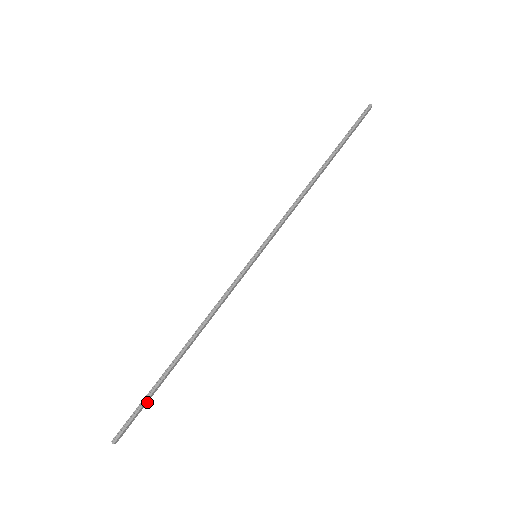
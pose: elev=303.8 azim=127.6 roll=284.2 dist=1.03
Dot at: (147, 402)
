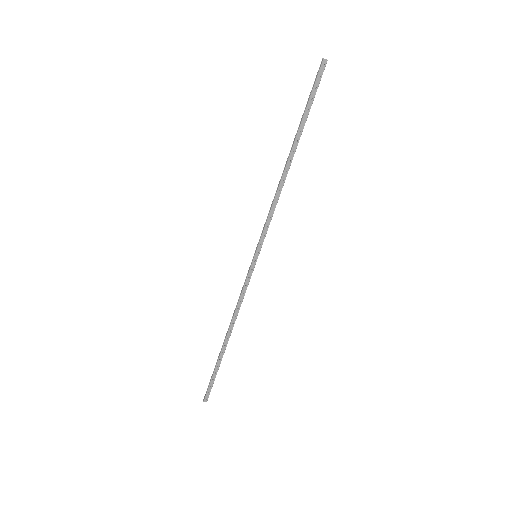
Dot at: occluded
